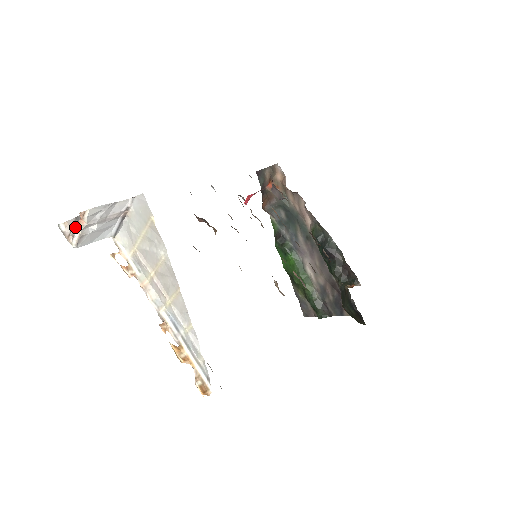
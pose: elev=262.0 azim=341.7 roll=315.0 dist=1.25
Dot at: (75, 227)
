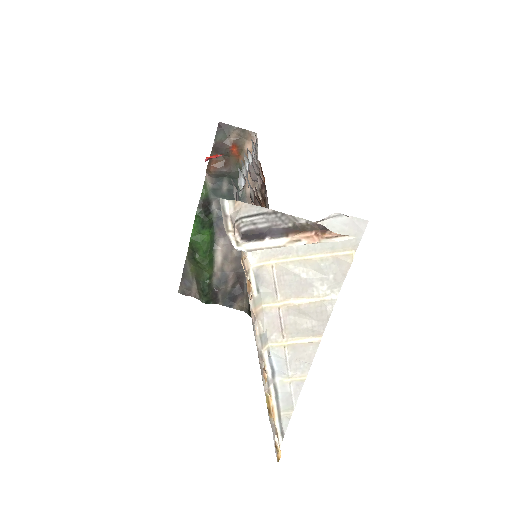
Dot at: (258, 220)
